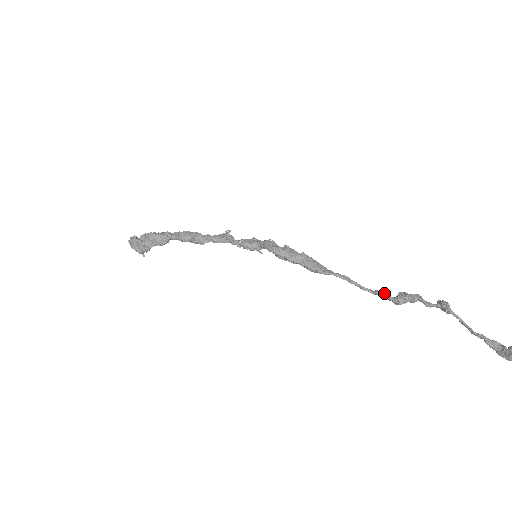
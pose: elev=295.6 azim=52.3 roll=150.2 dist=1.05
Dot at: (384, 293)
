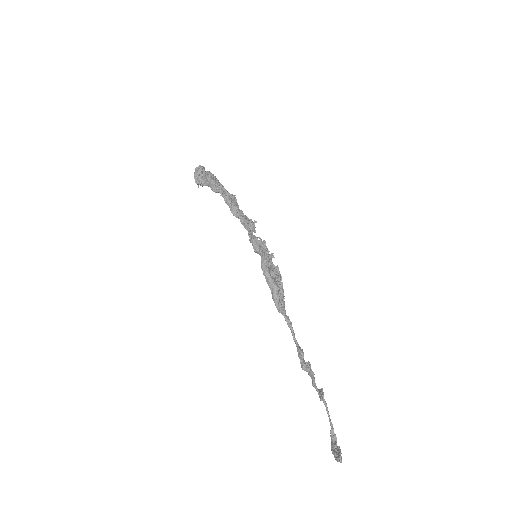
Dot at: (300, 354)
